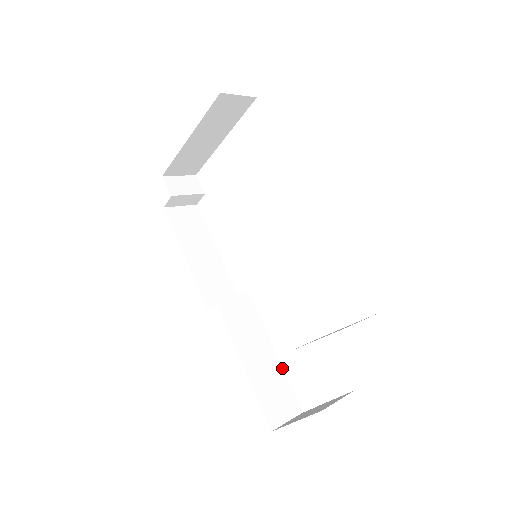
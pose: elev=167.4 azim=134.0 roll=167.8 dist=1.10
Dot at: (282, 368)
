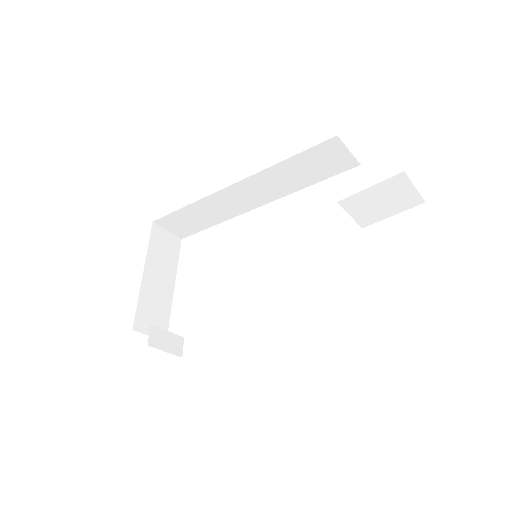
Dot at: occluded
